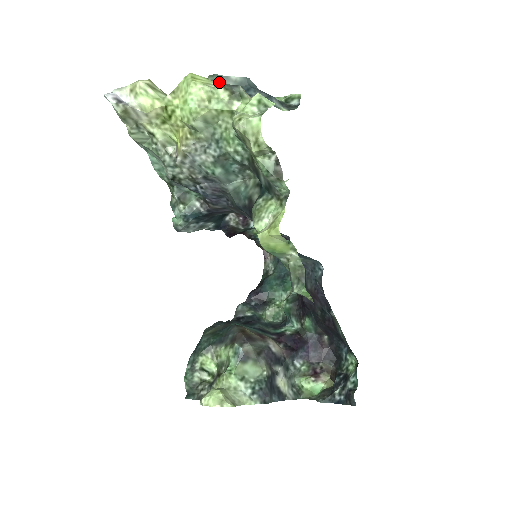
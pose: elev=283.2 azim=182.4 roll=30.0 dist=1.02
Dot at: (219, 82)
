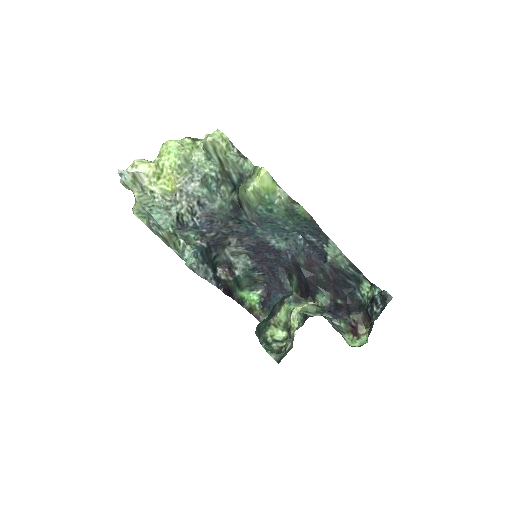
Dot at: occluded
